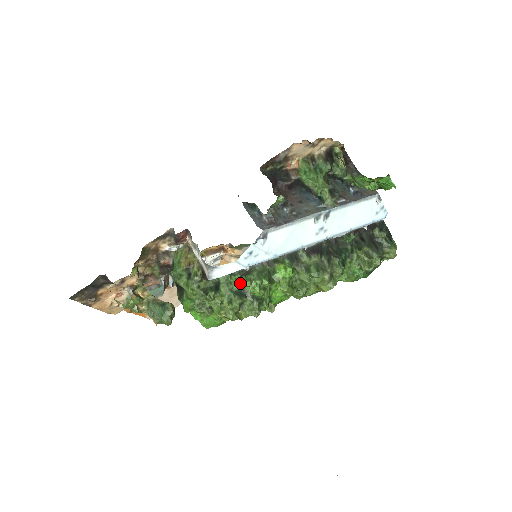
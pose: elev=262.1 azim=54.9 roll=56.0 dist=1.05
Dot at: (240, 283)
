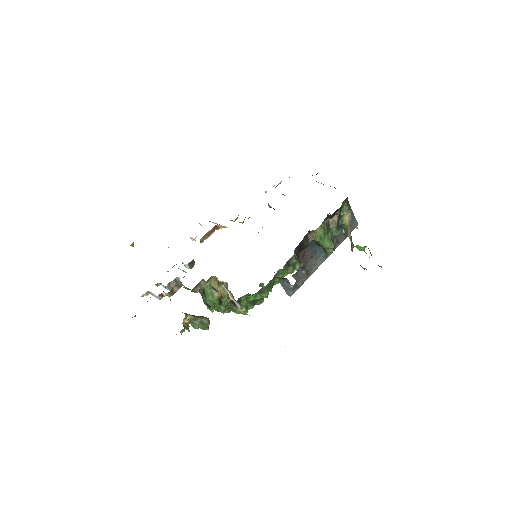
Dot at: (256, 299)
